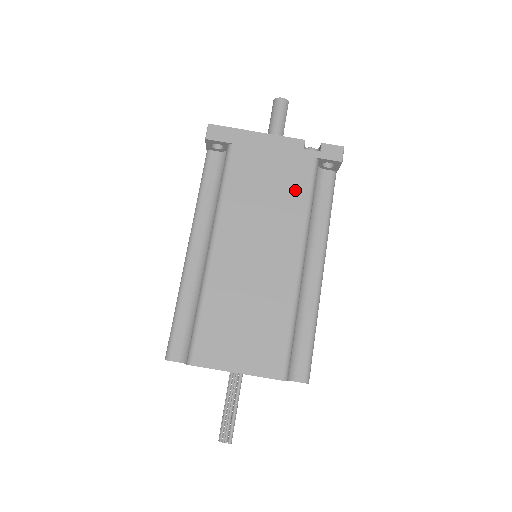
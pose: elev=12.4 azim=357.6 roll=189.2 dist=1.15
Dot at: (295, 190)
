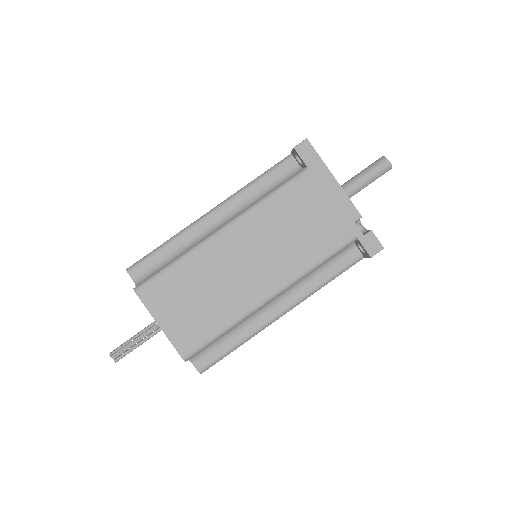
Dot at: (318, 245)
